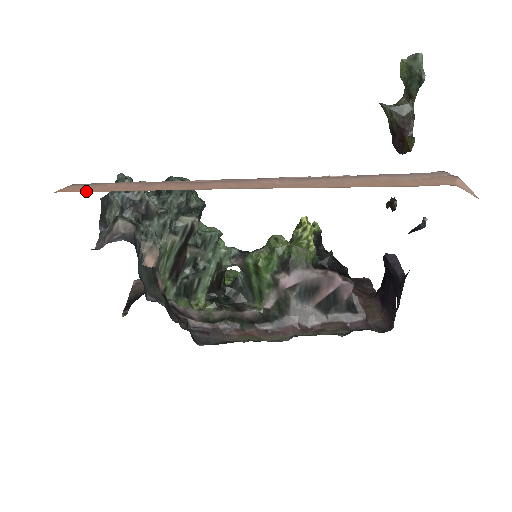
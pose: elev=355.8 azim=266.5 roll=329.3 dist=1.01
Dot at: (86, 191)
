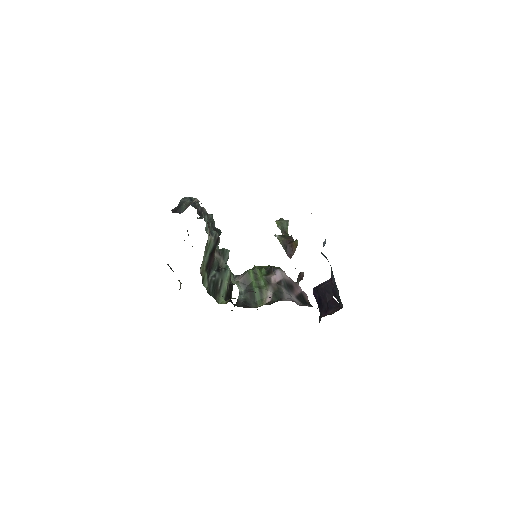
Dot at: occluded
